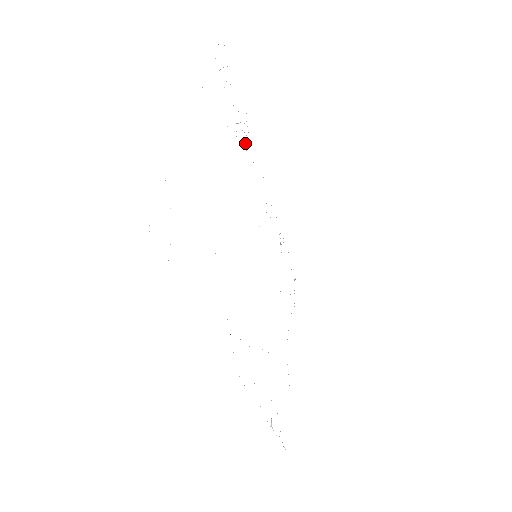
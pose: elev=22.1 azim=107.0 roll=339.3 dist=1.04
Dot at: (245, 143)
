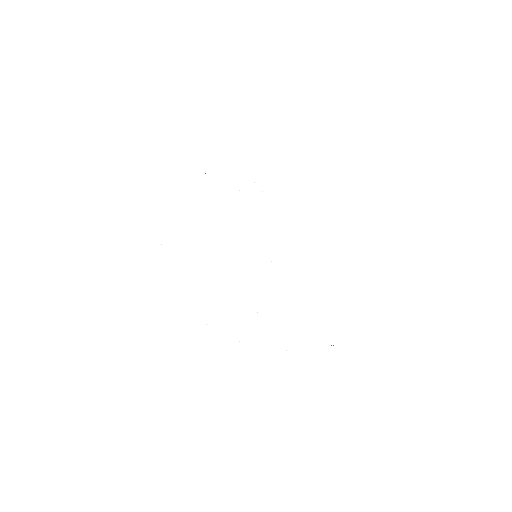
Dot at: occluded
